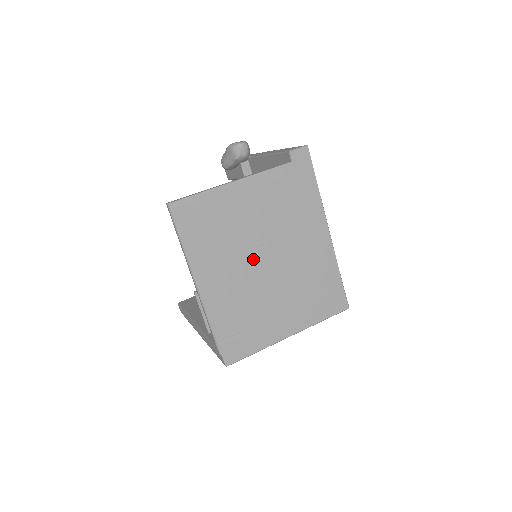
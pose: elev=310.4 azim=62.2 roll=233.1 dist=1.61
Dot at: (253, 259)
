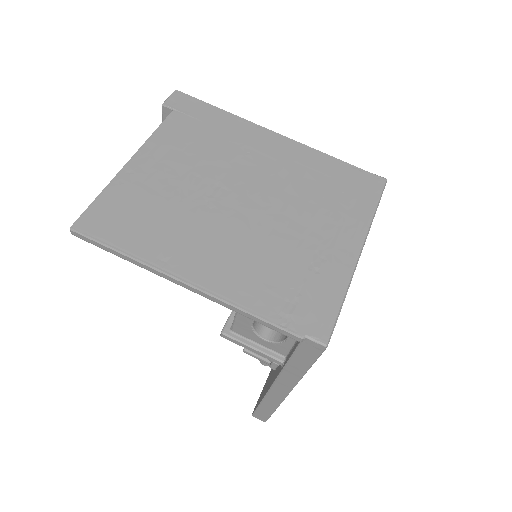
Dot at: (226, 210)
